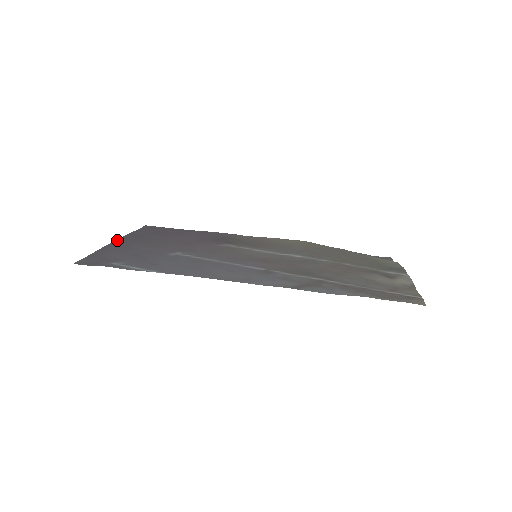
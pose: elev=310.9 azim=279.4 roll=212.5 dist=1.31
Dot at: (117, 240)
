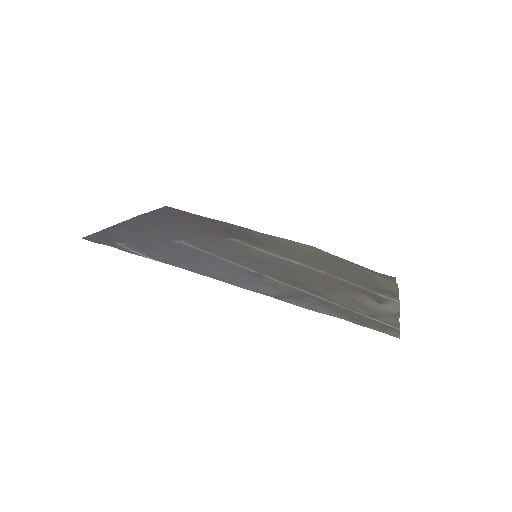
Dot at: (132, 219)
